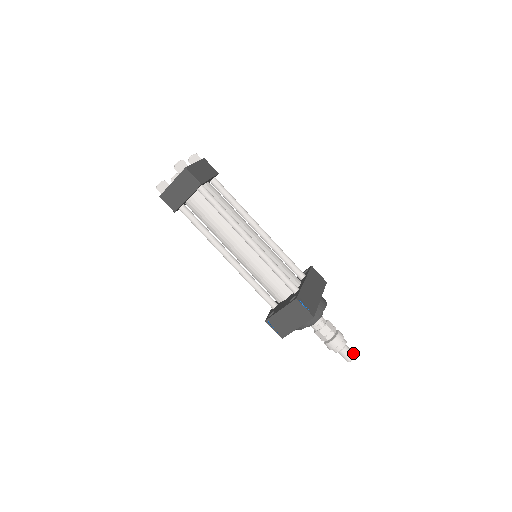
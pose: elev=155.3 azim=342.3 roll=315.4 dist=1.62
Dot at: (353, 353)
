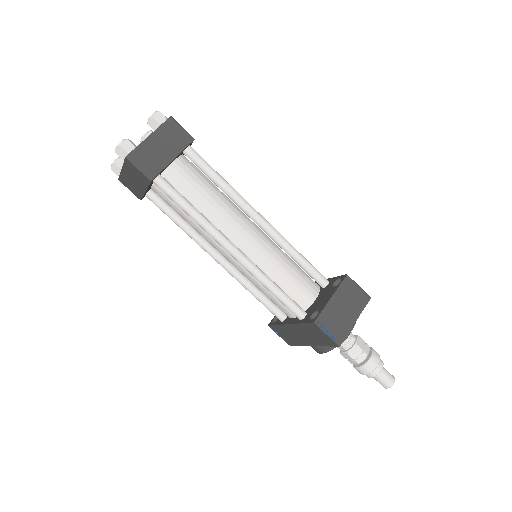
Dot at: occluded
